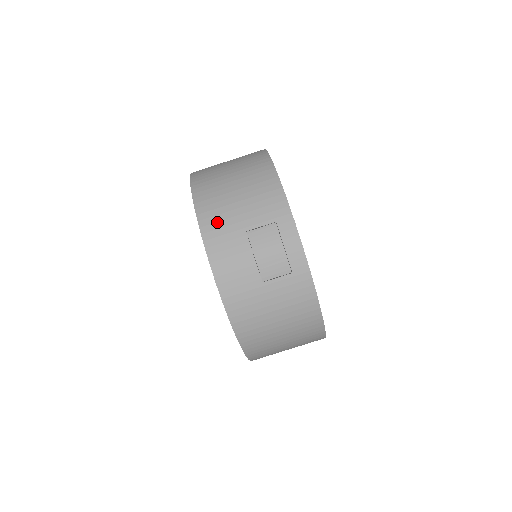
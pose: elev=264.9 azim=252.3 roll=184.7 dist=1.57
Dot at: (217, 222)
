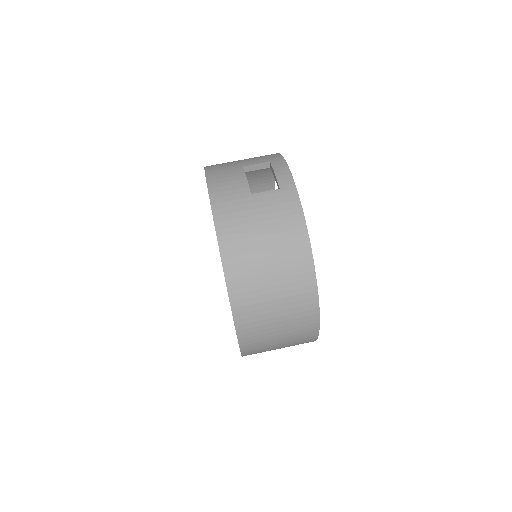
Dot at: (220, 166)
